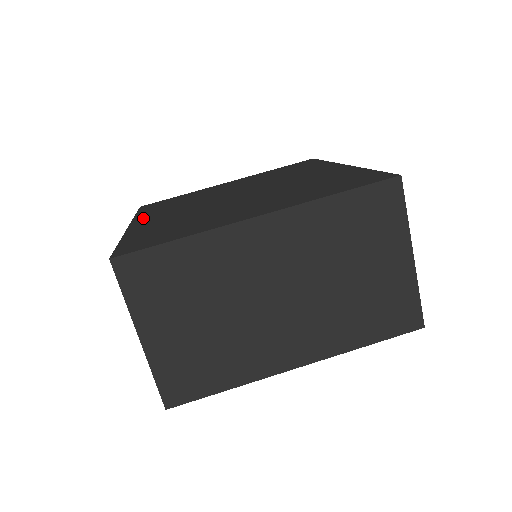
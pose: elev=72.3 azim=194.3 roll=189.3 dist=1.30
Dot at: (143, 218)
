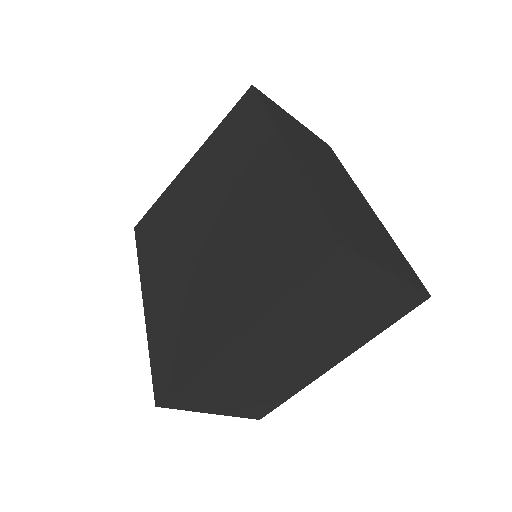
Dot at: (147, 281)
